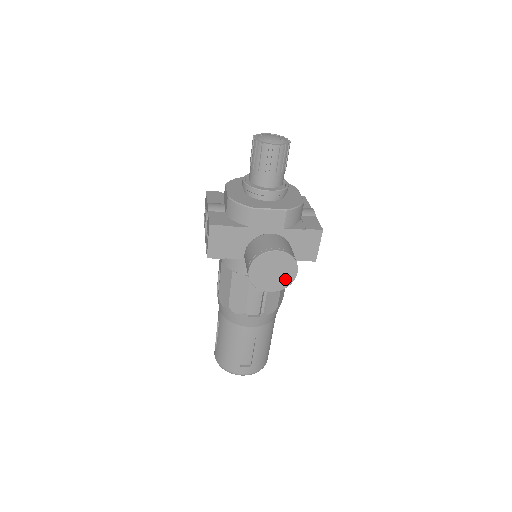
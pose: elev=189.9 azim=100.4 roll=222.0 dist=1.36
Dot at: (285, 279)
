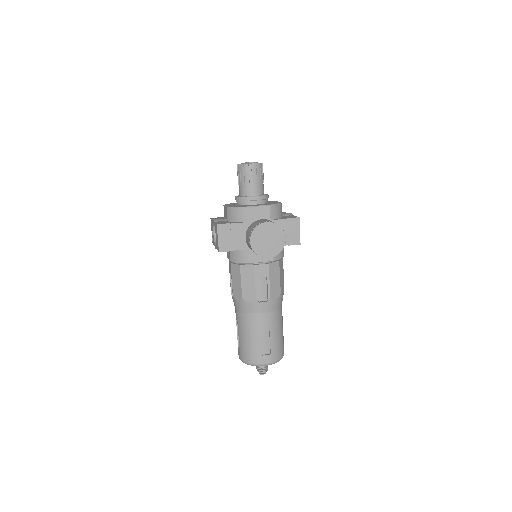
Dot at: (278, 245)
